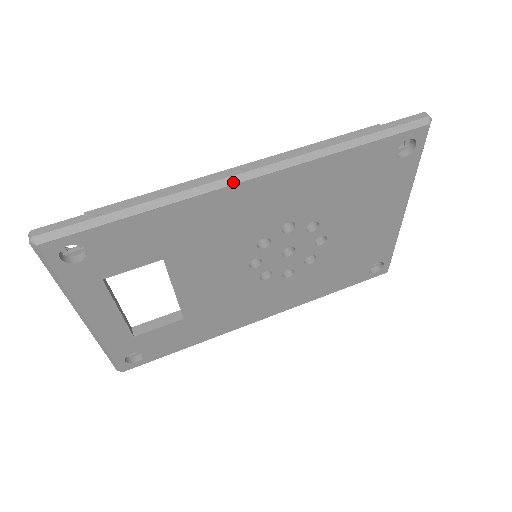
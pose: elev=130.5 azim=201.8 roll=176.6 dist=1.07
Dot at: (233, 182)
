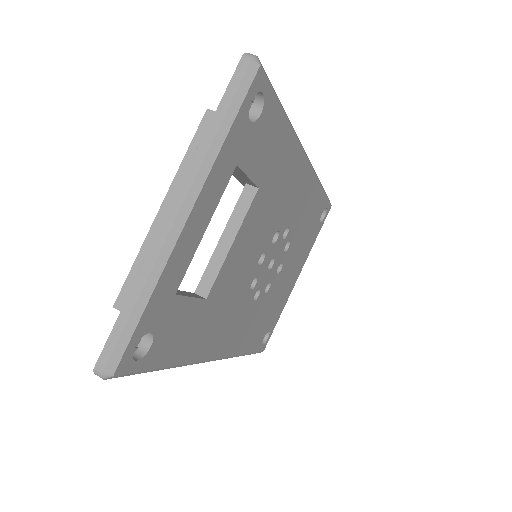
Dot at: (305, 153)
